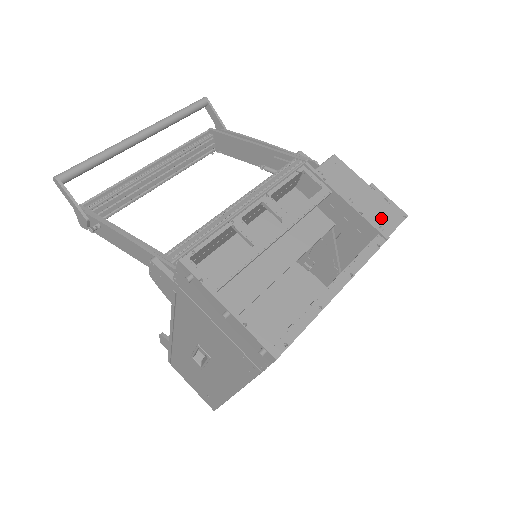
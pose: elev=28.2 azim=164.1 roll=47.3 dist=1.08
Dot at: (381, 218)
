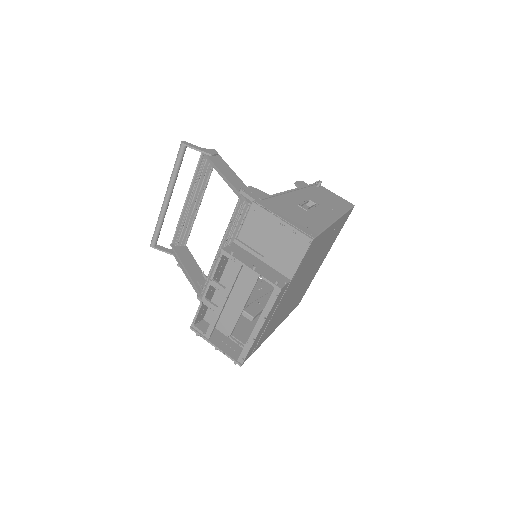
Dot at: (293, 250)
